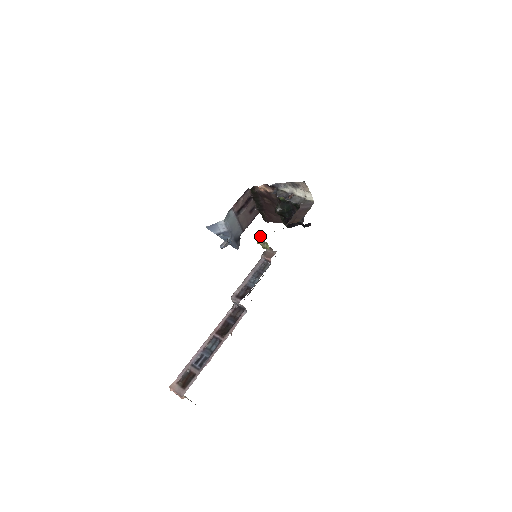
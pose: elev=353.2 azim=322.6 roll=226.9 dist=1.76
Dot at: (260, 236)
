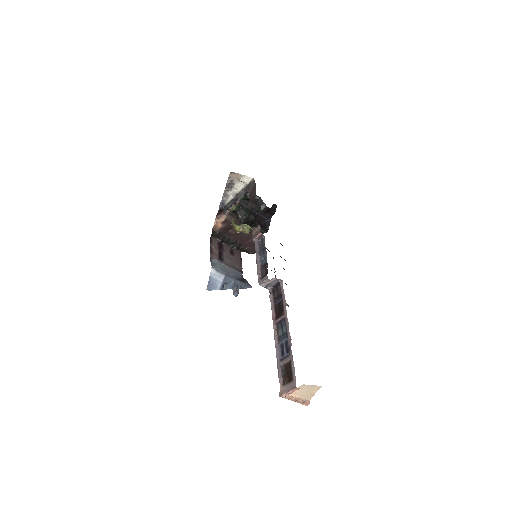
Dot at: (234, 225)
